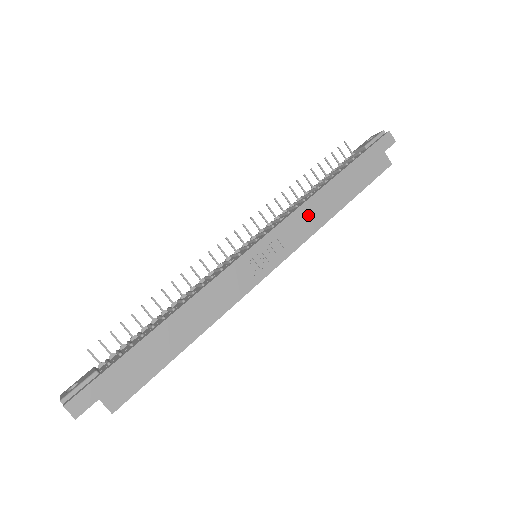
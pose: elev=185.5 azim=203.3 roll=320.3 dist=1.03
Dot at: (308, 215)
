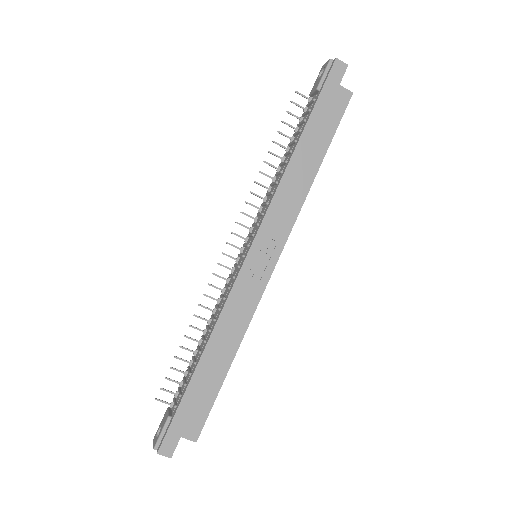
Dot at: (286, 198)
